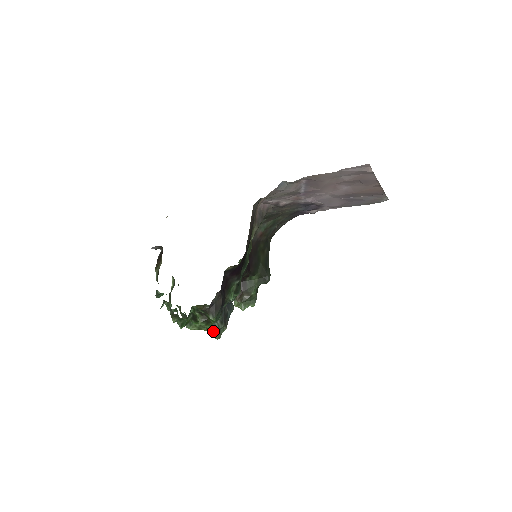
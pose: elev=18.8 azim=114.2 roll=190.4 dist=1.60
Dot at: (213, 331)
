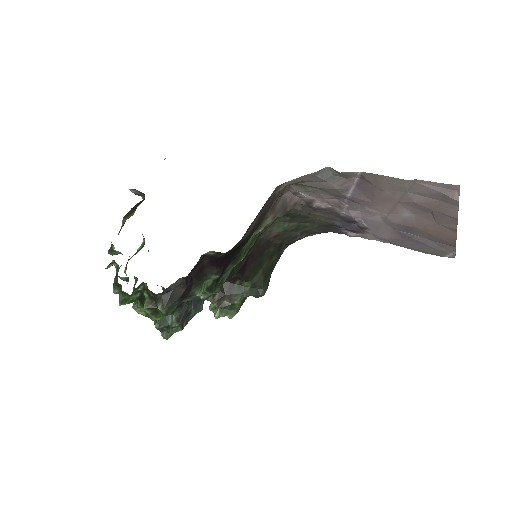
Dot at: (162, 326)
